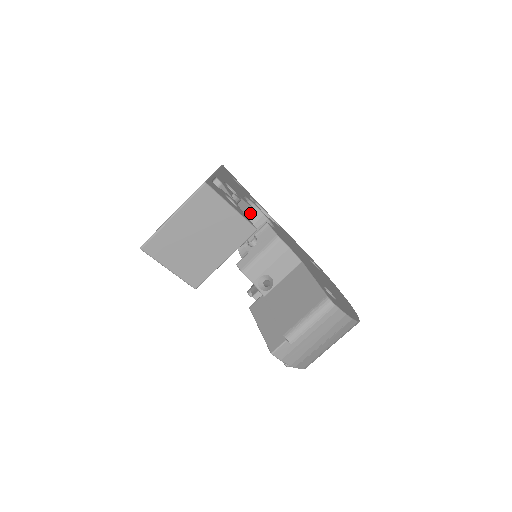
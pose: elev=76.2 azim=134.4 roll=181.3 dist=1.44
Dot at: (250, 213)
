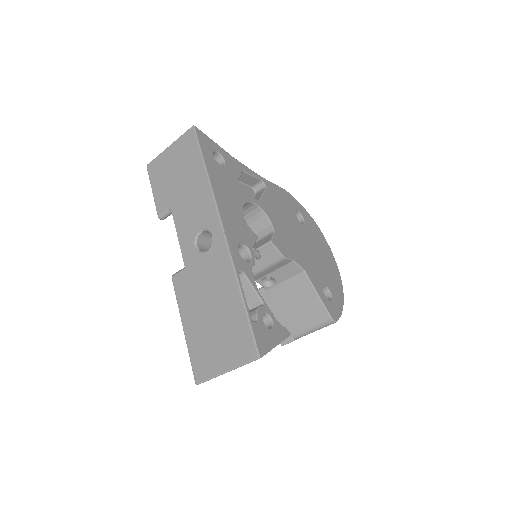
Dot at: (243, 207)
